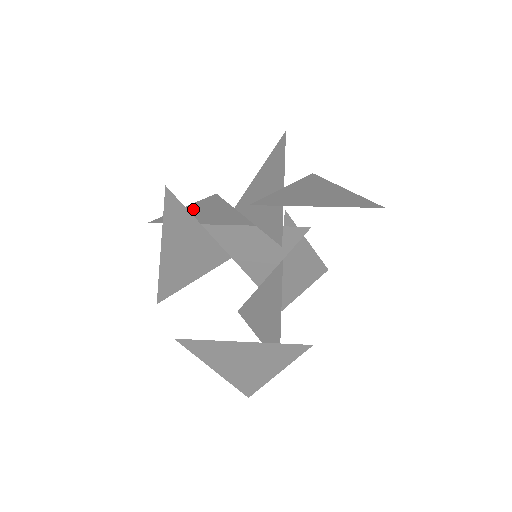
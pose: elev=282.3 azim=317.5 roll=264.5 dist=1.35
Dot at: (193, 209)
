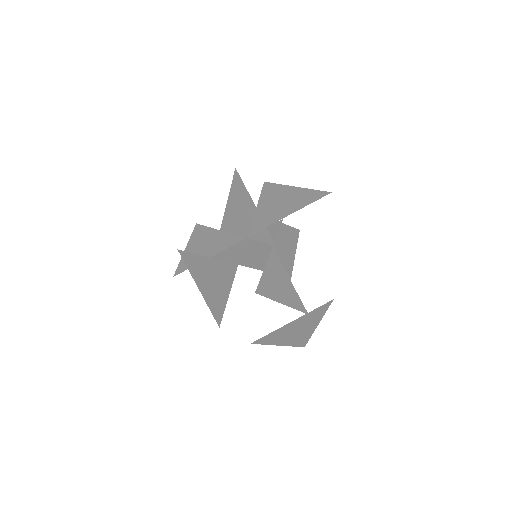
Dot at: (193, 247)
